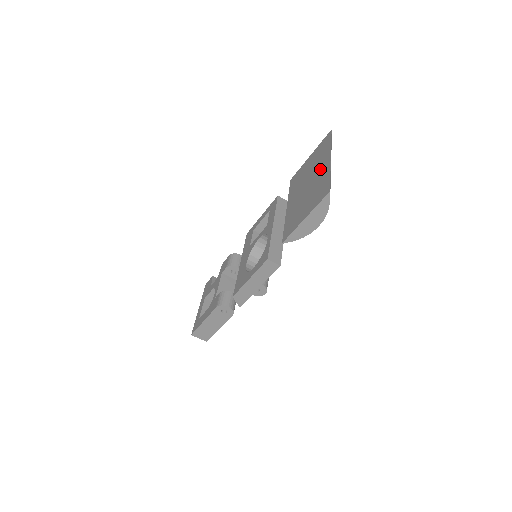
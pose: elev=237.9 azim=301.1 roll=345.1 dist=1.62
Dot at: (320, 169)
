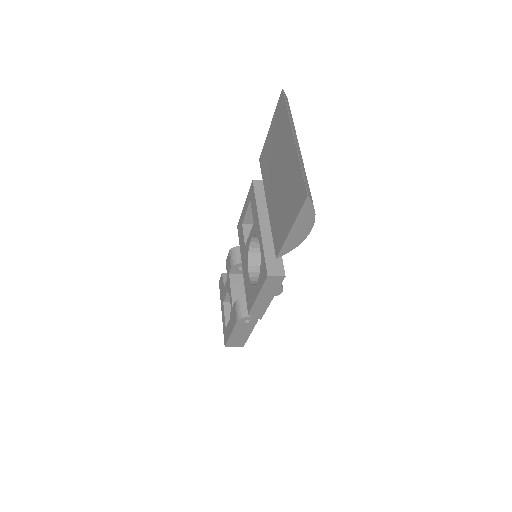
Dot at: (287, 153)
